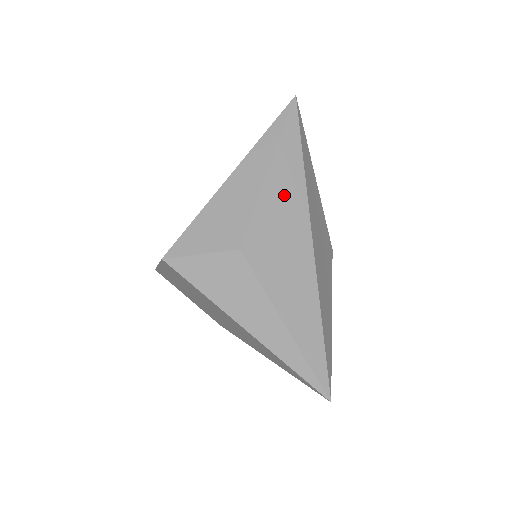
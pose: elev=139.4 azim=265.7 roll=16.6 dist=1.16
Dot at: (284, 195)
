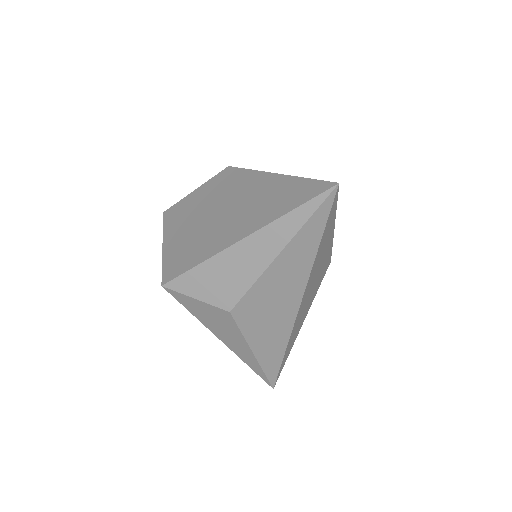
Dot at: (287, 273)
